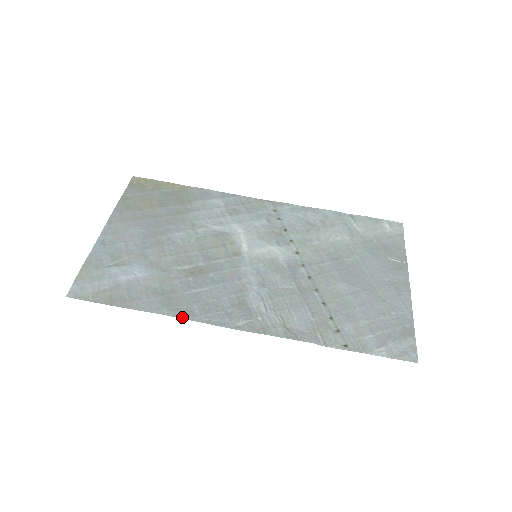
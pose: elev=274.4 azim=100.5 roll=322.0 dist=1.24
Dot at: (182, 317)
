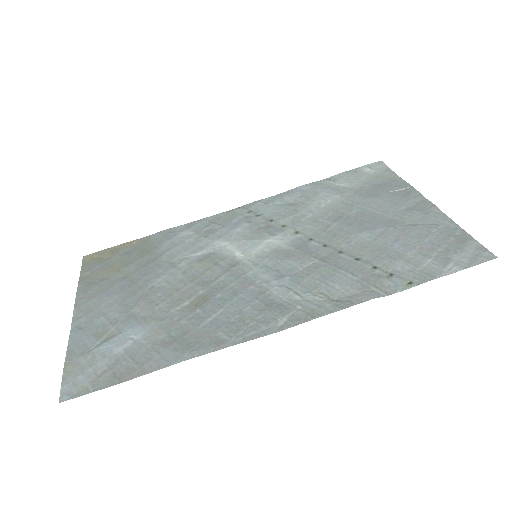
Dot at: (210, 351)
